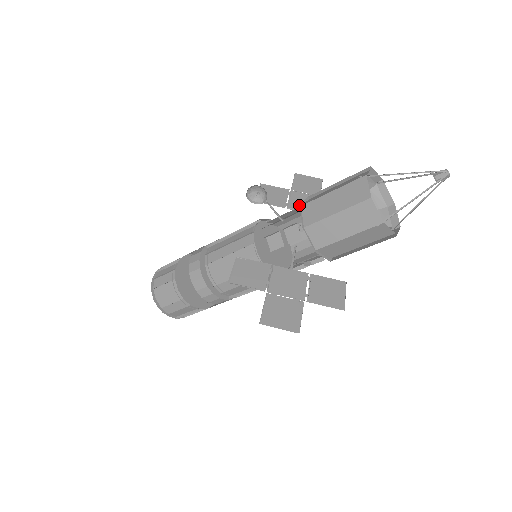
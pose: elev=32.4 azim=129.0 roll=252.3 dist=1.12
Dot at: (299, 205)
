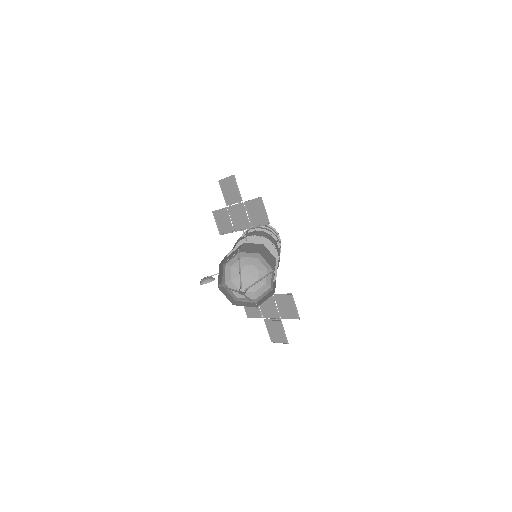
Dot at: (238, 223)
